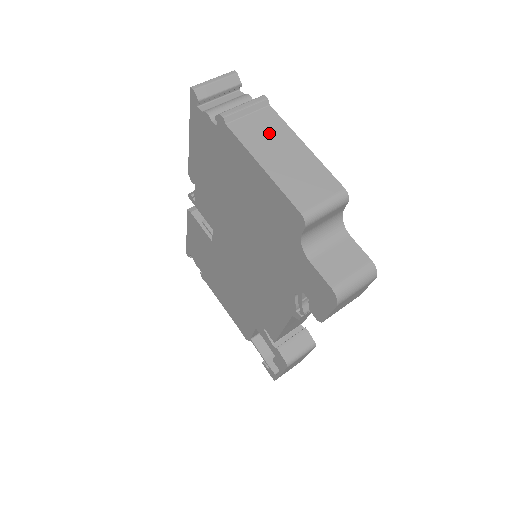
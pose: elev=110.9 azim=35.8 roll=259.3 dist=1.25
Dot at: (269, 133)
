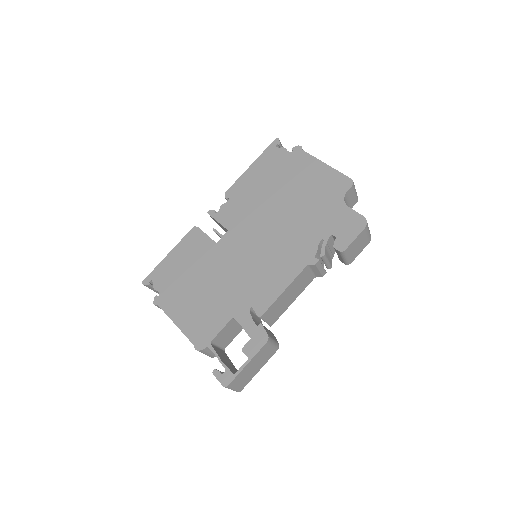
Dot at: occluded
